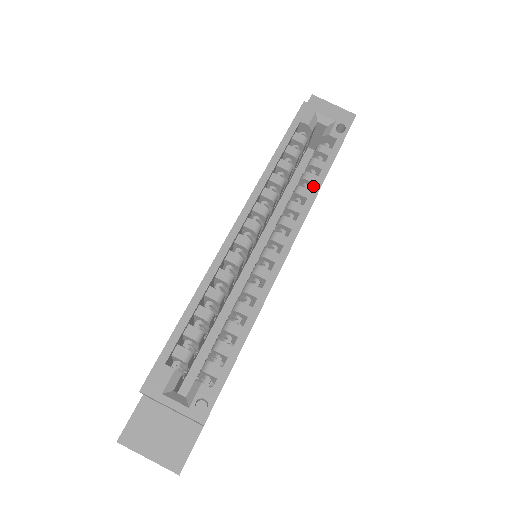
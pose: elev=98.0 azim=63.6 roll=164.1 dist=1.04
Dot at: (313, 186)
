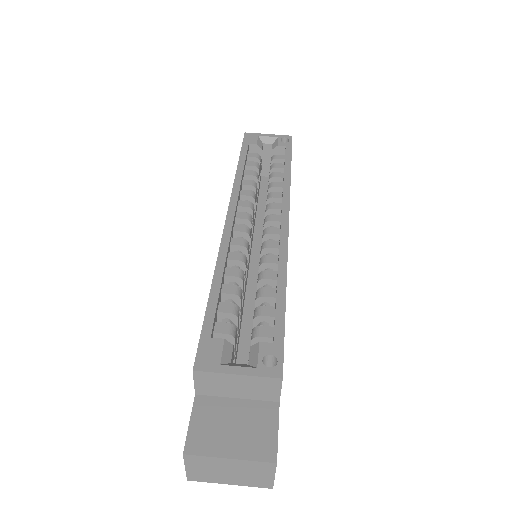
Dot at: occluded
